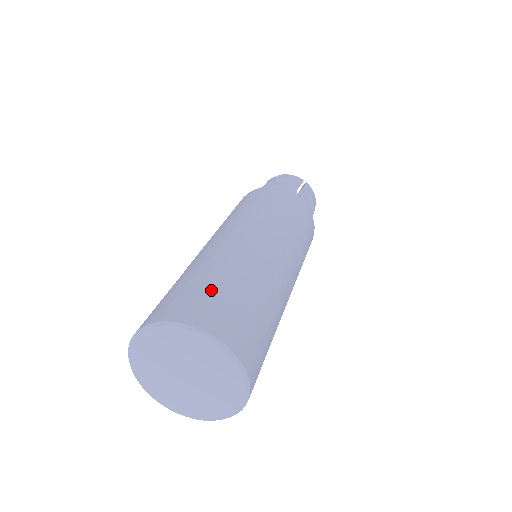
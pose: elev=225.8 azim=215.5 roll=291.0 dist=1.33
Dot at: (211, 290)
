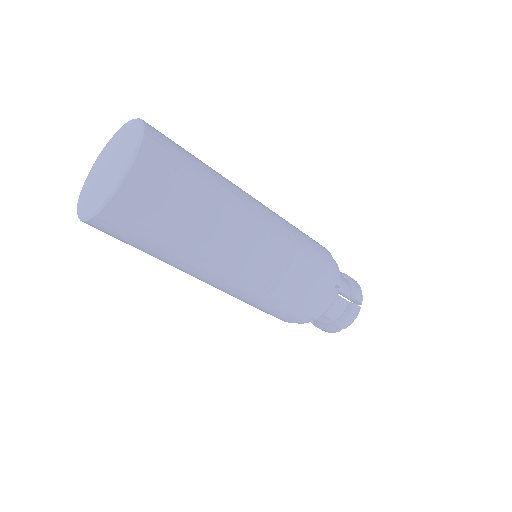
Dot at: occluded
